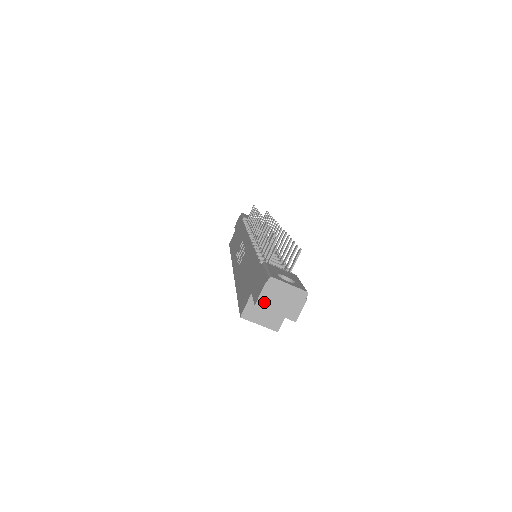
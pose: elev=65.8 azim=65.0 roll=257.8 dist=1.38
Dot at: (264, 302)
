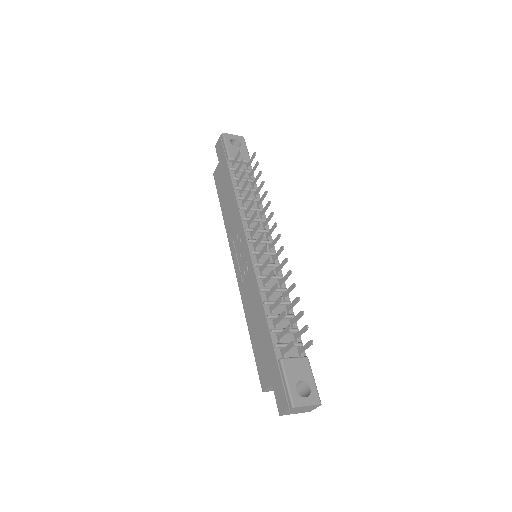
Dot at: (287, 414)
